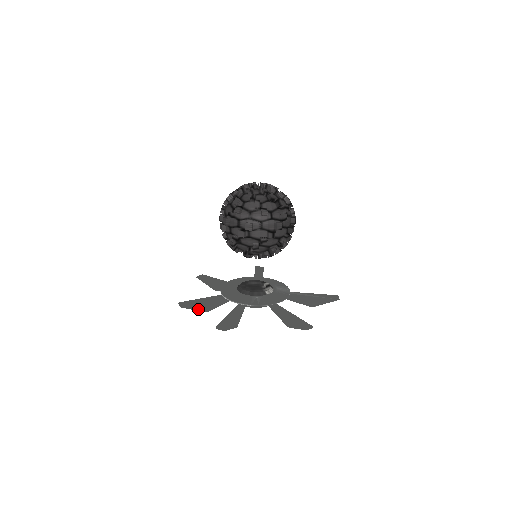
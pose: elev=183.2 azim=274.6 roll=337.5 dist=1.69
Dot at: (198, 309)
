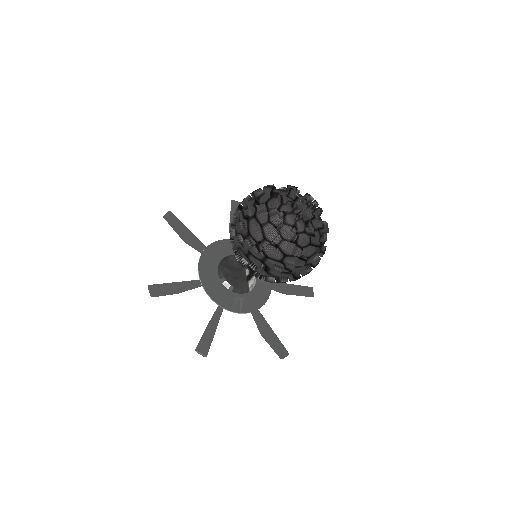
Dot at: (169, 294)
